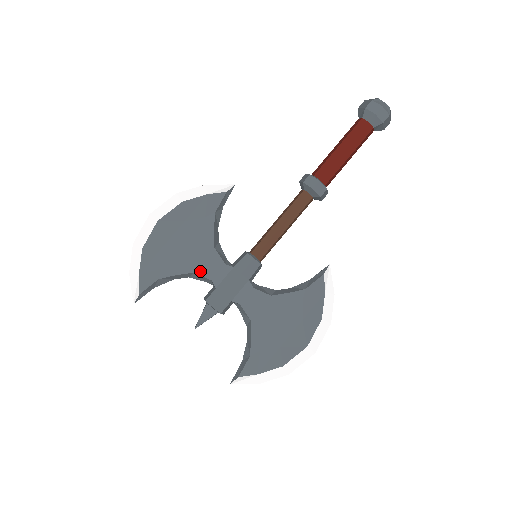
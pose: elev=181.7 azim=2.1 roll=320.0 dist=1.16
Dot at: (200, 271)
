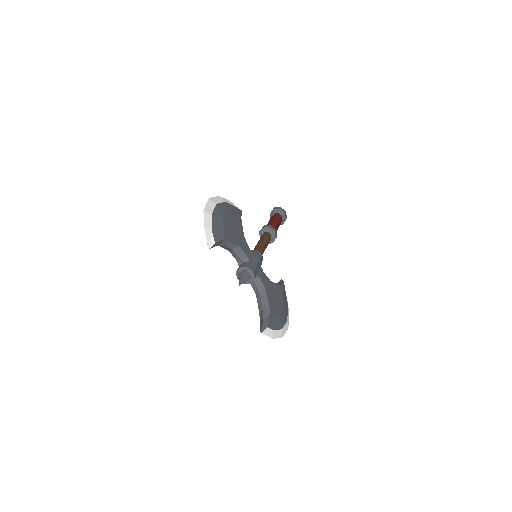
Dot at: (241, 247)
